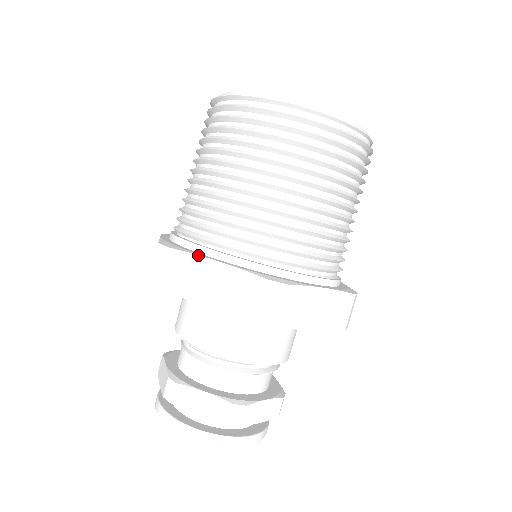
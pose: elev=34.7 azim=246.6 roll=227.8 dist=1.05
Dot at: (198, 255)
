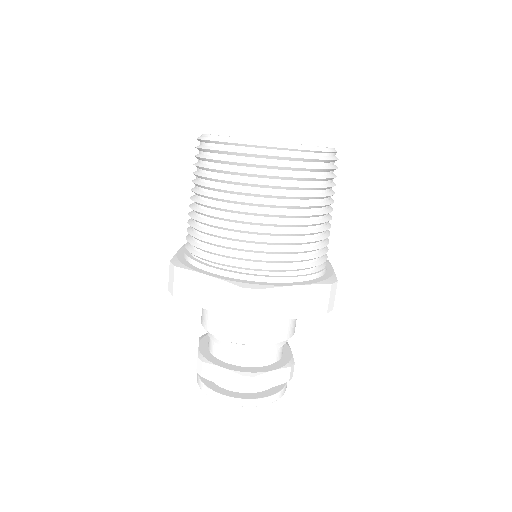
Dot at: (194, 271)
